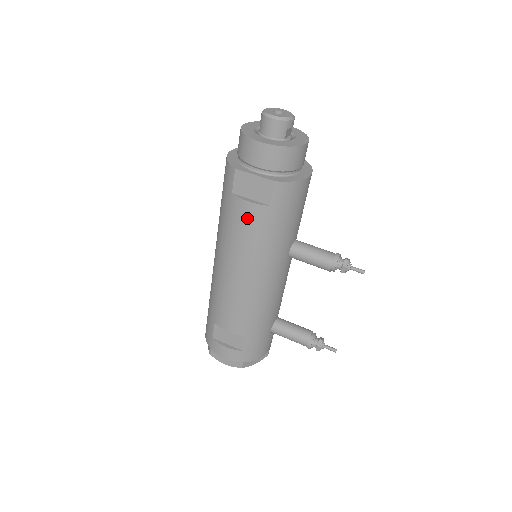
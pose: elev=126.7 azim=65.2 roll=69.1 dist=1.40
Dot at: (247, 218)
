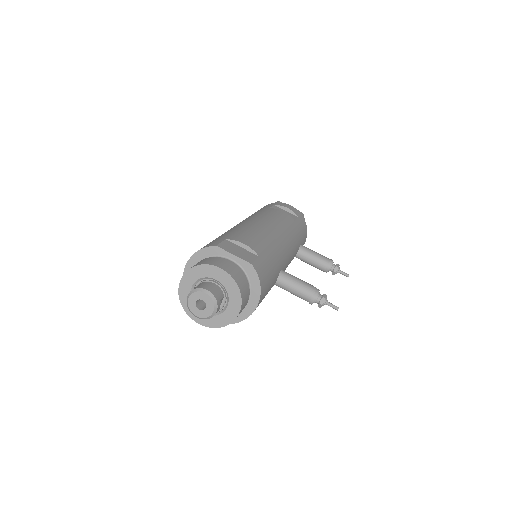
Dot at: occluded
